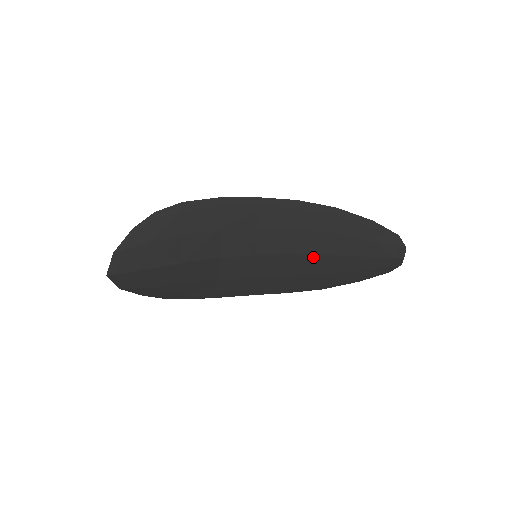
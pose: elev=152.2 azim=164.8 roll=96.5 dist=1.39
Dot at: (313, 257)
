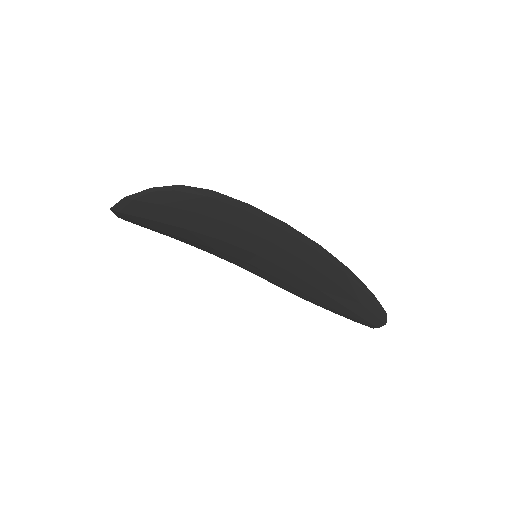
Dot at: (305, 283)
